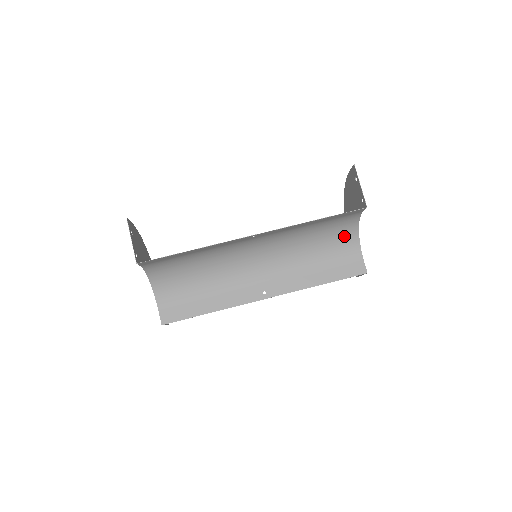
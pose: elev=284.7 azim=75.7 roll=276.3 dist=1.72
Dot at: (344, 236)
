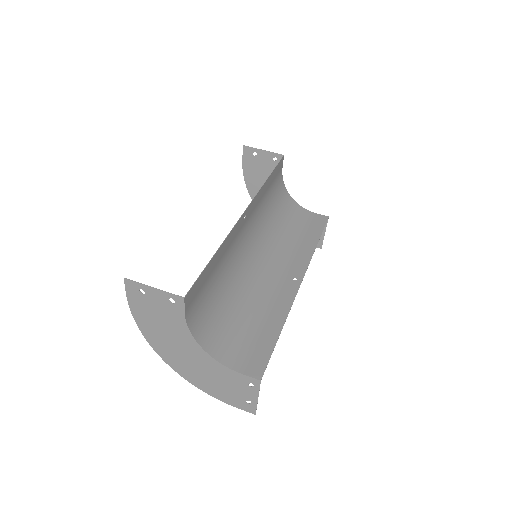
Dot at: (287, 205)
